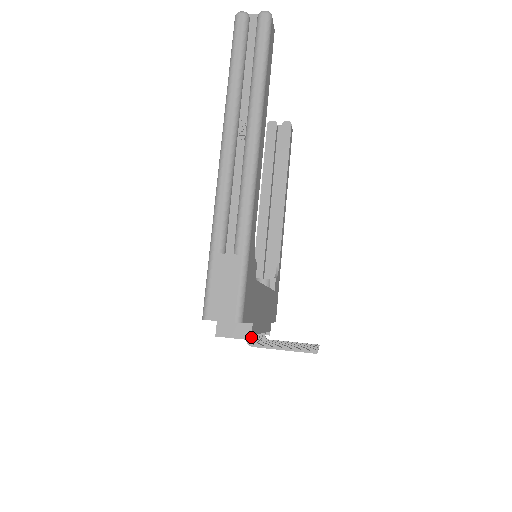
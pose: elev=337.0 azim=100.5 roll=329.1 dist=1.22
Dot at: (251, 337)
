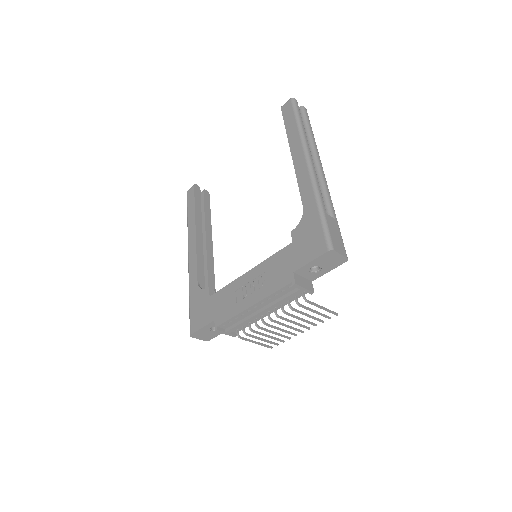
Dot at: occluded
